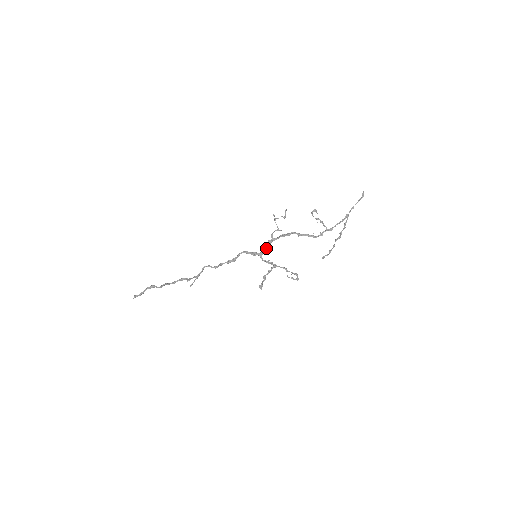
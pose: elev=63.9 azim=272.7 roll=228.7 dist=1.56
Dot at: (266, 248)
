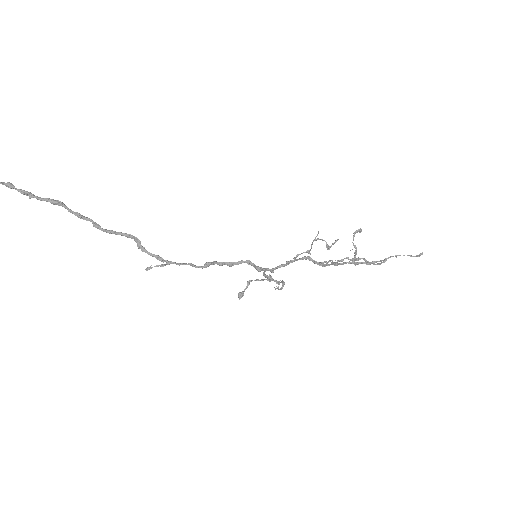
Dot at: (279, 267)
